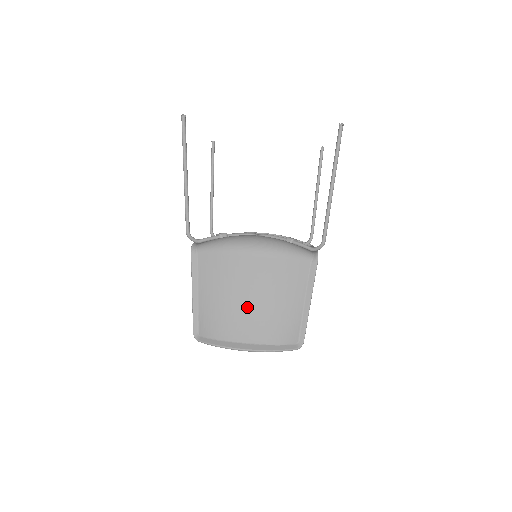
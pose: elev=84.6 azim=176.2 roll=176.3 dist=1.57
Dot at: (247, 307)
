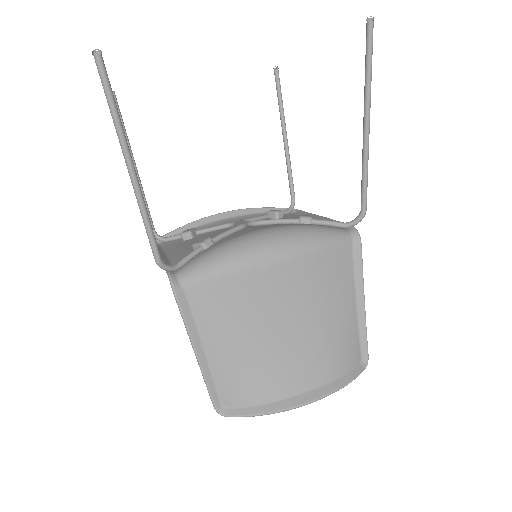
Dot at: (286, 342)
